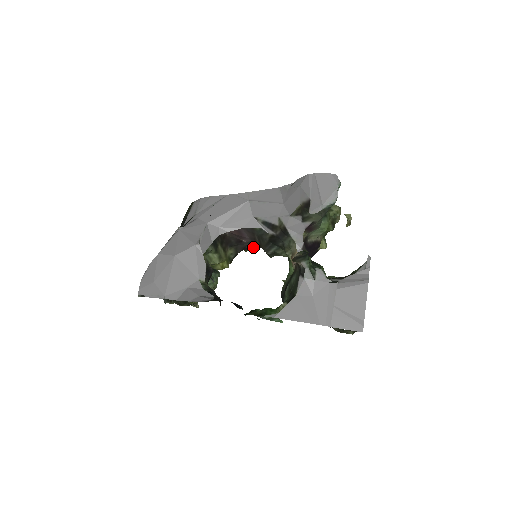
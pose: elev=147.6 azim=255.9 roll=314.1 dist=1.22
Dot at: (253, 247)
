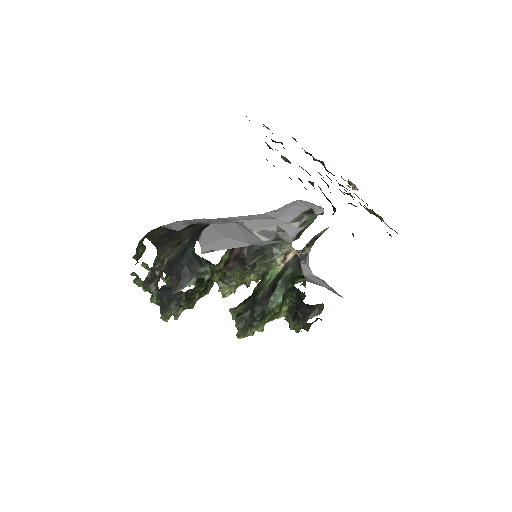
Dot at: (226, 265)
